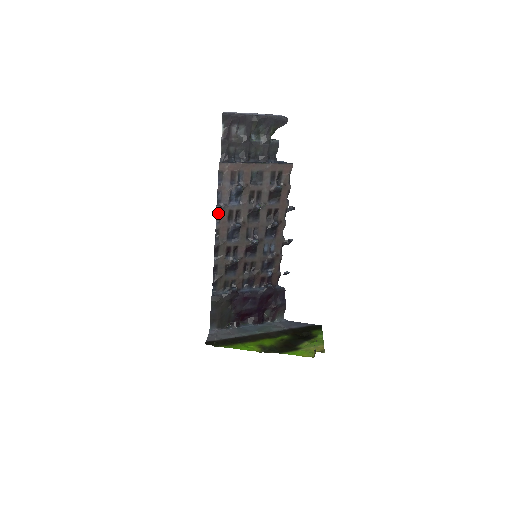
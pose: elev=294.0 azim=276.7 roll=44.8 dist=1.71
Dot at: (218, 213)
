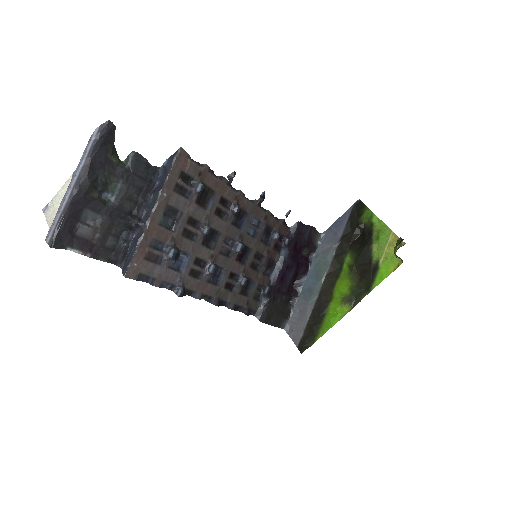
Dot at: (184, 292)
